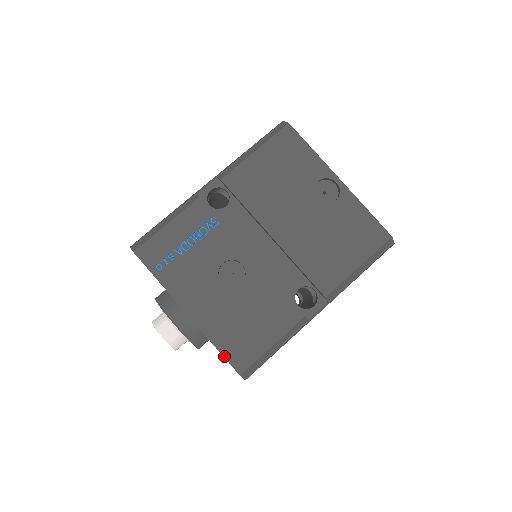
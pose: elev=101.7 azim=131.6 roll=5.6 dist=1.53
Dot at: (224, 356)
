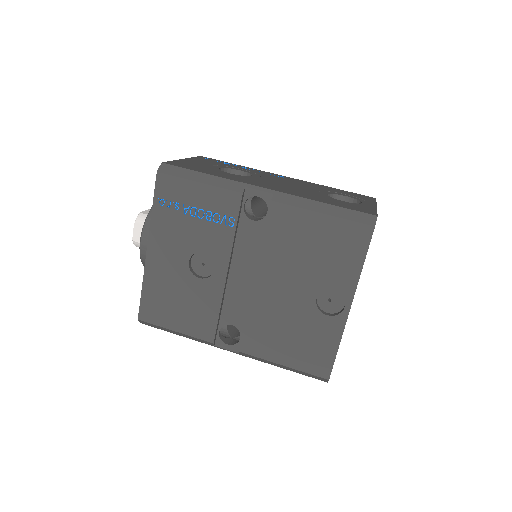
Dot at: (141, 299)
